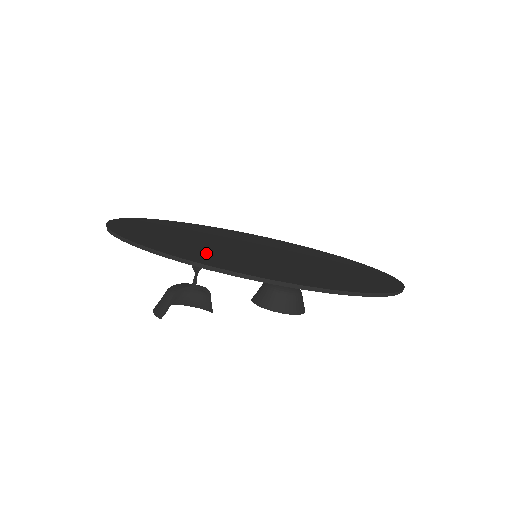
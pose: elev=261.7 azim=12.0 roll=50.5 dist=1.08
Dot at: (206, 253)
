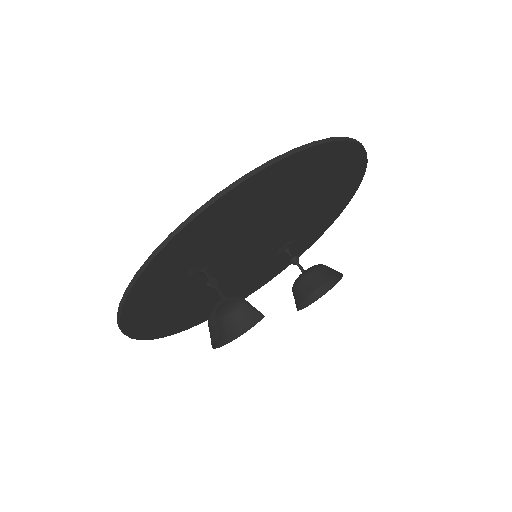
Dot at: (198, 243)
